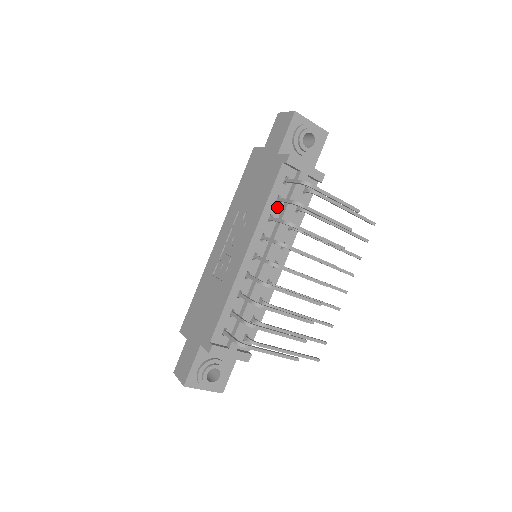
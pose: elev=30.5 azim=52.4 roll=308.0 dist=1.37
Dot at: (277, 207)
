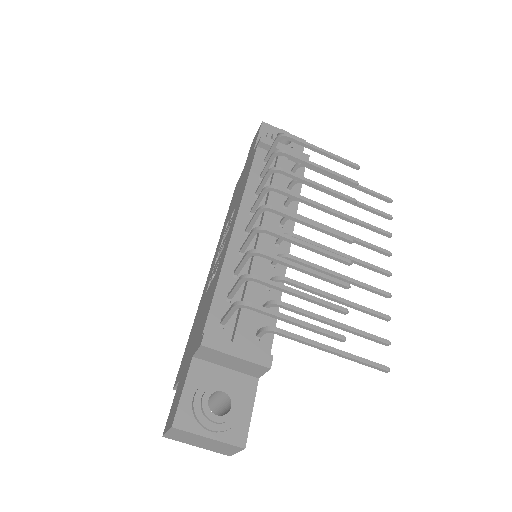
Dot at: occluded
